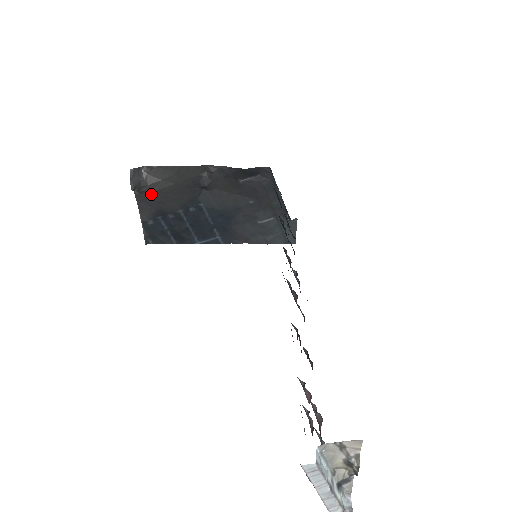
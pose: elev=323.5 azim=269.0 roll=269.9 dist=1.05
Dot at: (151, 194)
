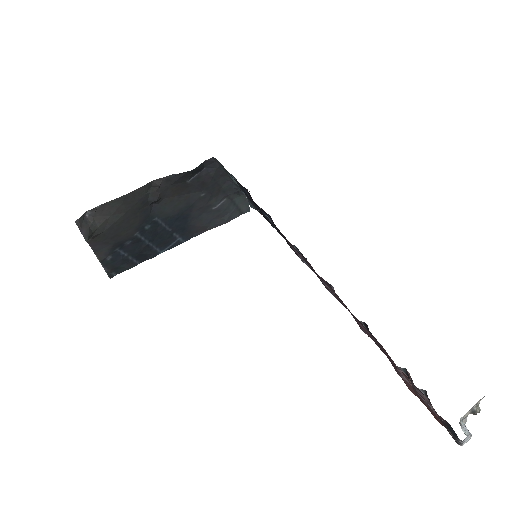
Dot at: (104, 234)
